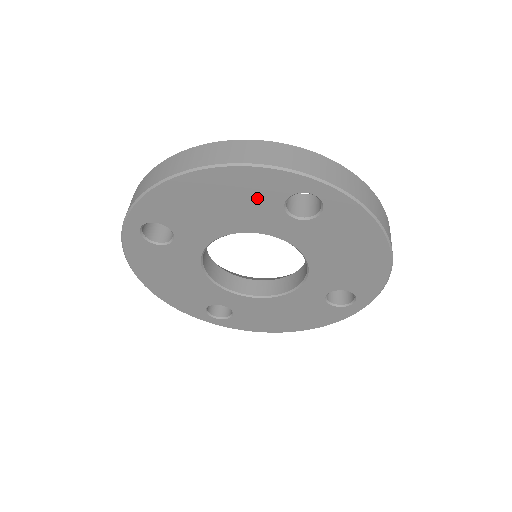
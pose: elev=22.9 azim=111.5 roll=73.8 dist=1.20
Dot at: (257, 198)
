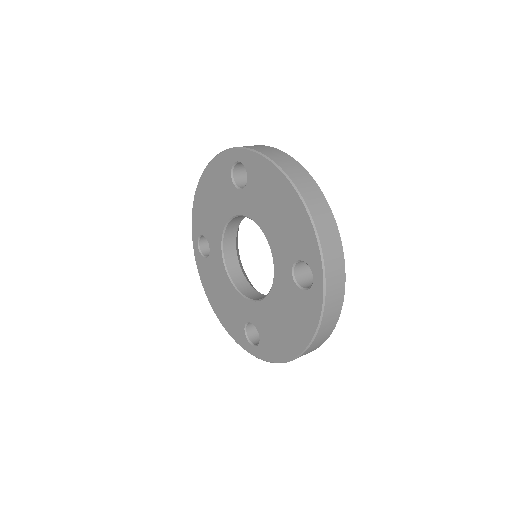
Dot at: (222, 183)
